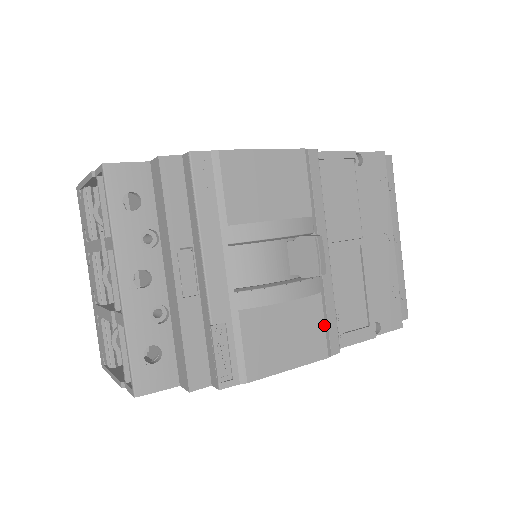
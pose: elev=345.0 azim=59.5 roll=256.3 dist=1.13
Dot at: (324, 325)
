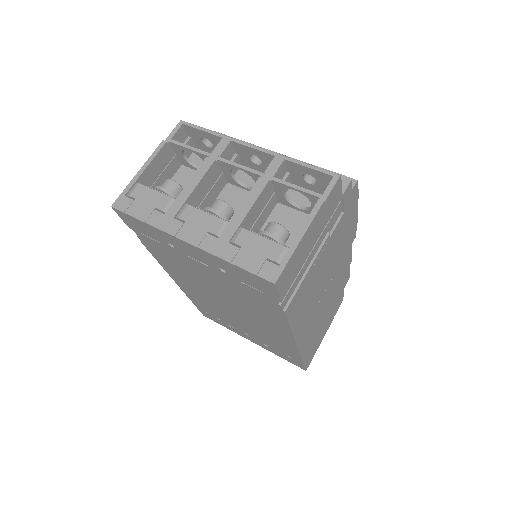
Dot at: occluded
